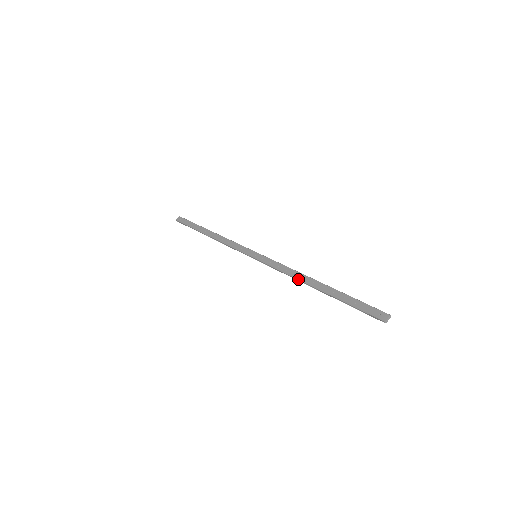
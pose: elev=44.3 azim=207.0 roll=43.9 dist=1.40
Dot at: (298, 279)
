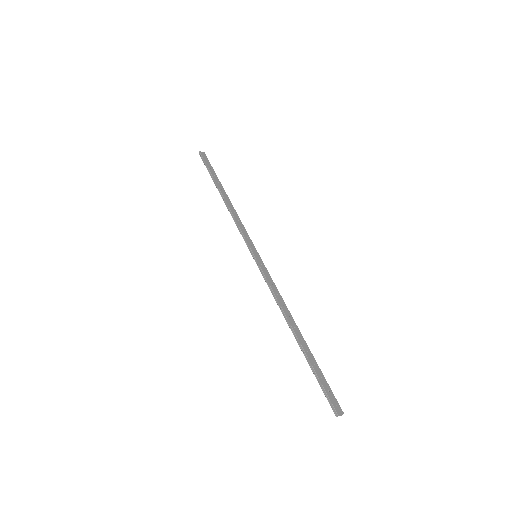
Dot at: (284, 311)
